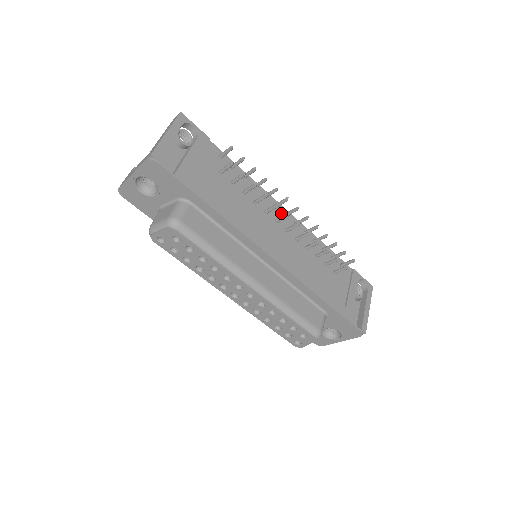
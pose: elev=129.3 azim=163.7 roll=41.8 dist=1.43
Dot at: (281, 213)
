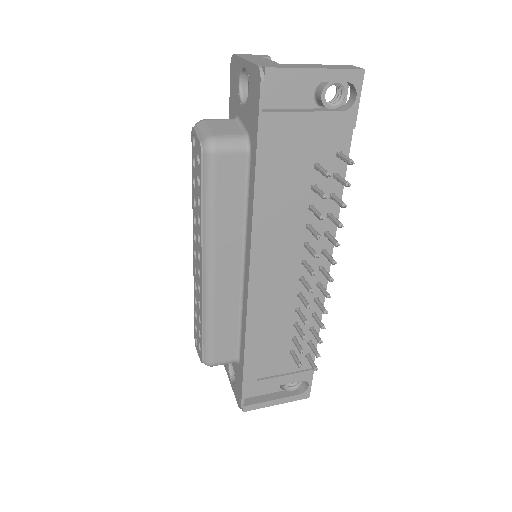
Dot at: (320, 262)
